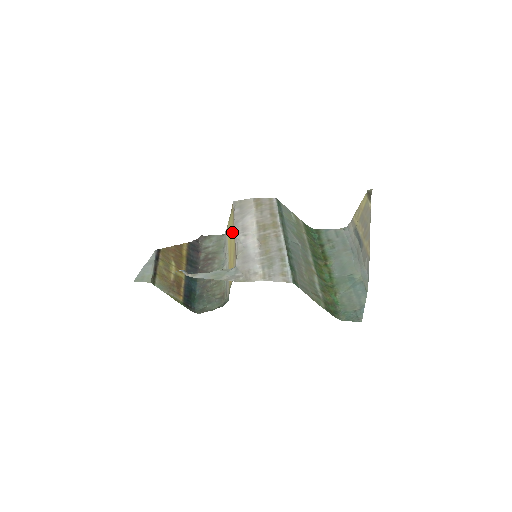
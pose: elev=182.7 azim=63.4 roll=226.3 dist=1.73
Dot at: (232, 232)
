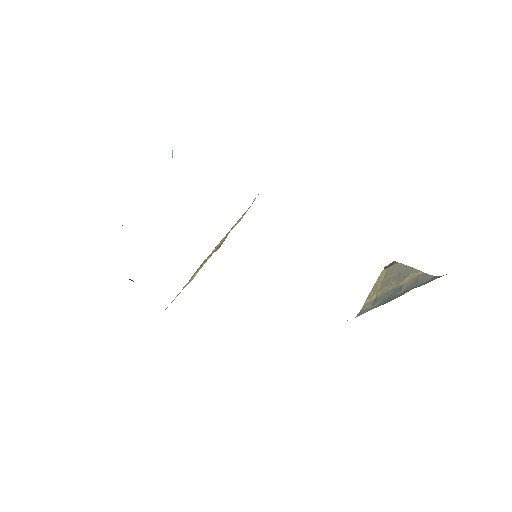
Dot at: occluded
